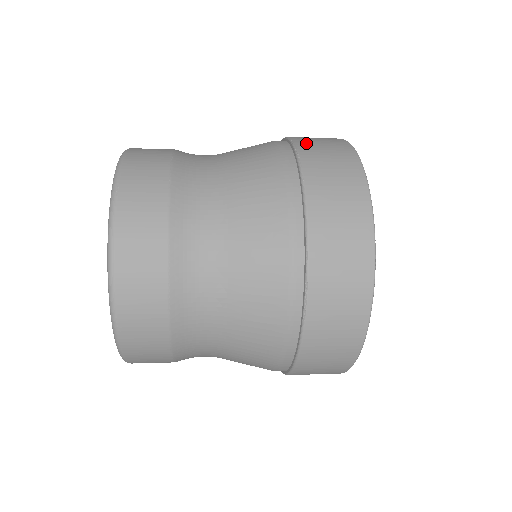
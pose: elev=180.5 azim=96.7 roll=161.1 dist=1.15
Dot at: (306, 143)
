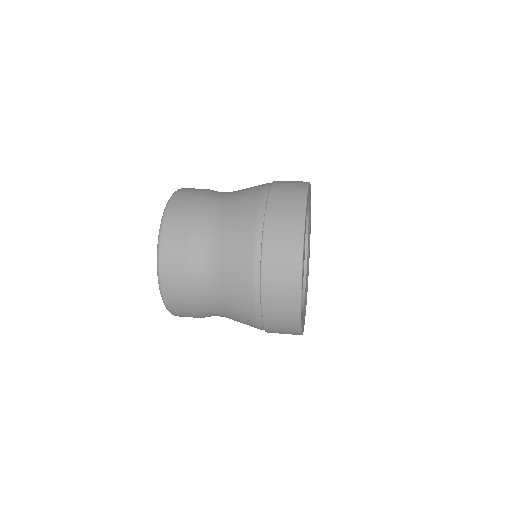
Dot at: (275, 206)
